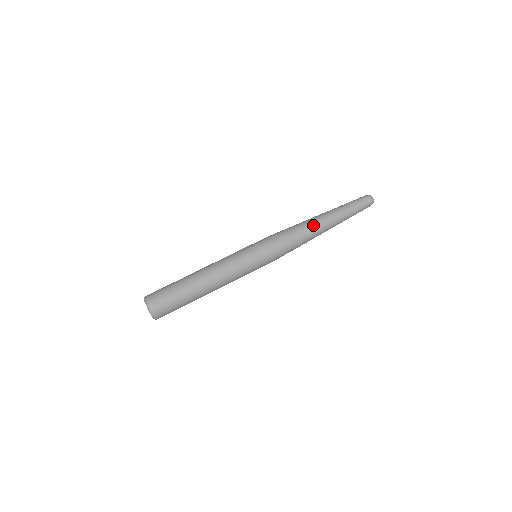
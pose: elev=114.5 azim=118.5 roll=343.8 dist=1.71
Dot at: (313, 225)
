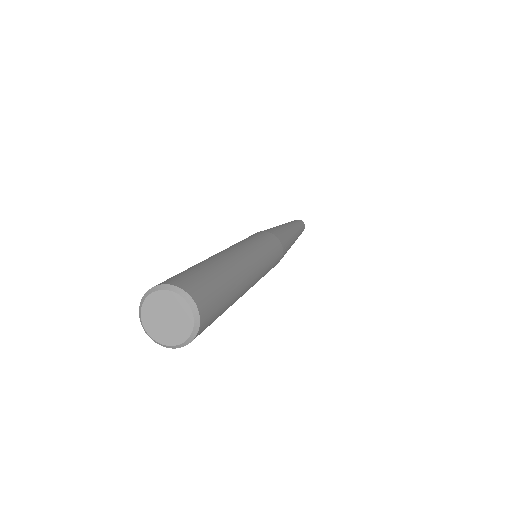
Dot at: (286, 228)
